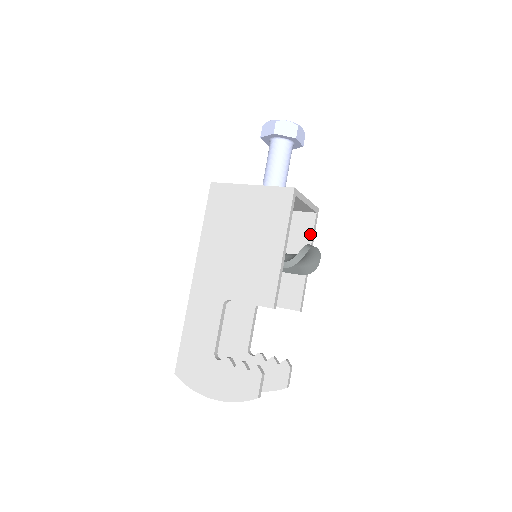
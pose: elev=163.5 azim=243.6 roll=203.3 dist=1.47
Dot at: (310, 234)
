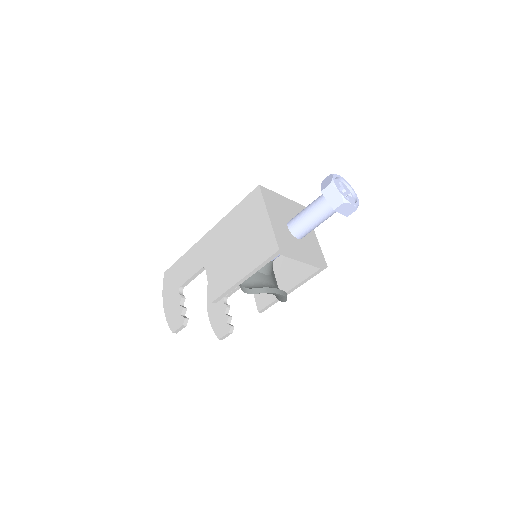
Dot at: (305, 277)
